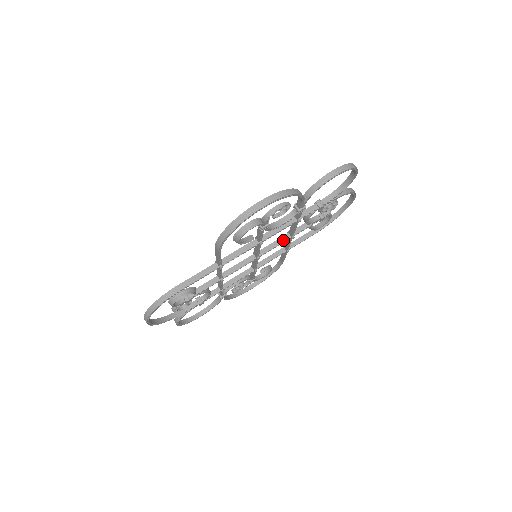
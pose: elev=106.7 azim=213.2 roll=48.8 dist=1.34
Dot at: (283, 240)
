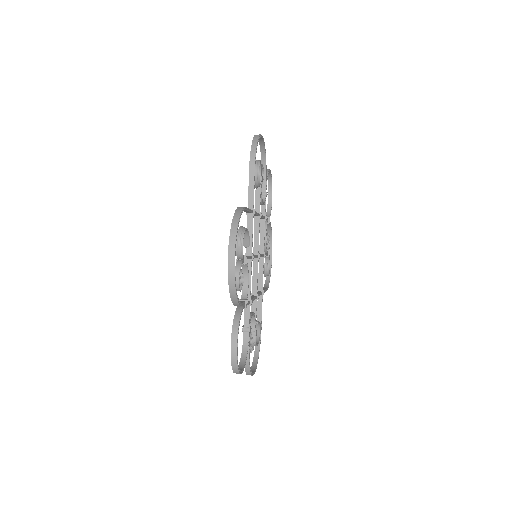
Dot at: occluded
